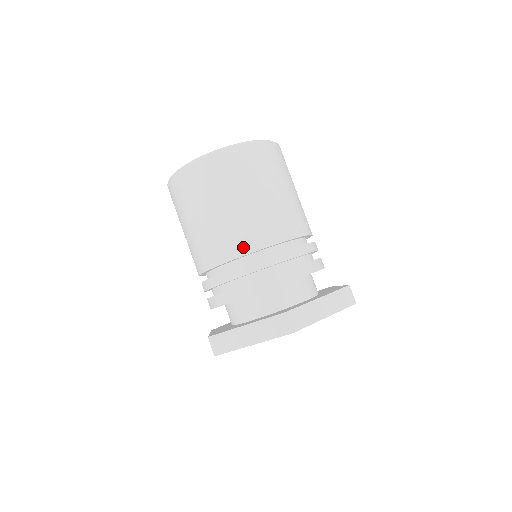
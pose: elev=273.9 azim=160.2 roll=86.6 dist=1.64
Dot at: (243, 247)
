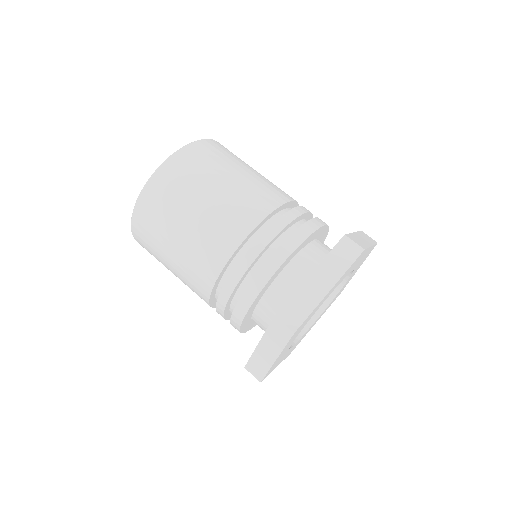
Dot at: (212, 270)
